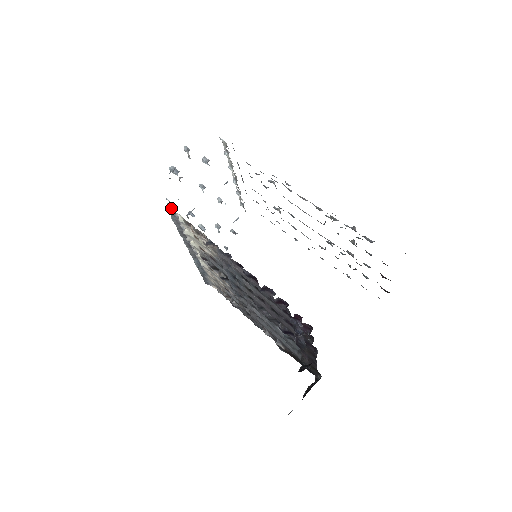
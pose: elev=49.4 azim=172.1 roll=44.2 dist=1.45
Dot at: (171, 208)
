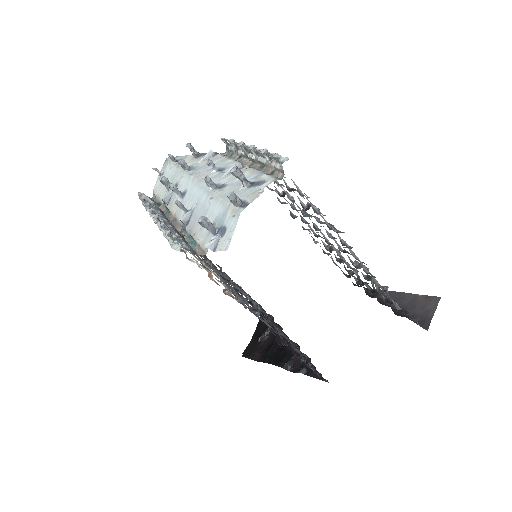
Dot at: (178, 245)
